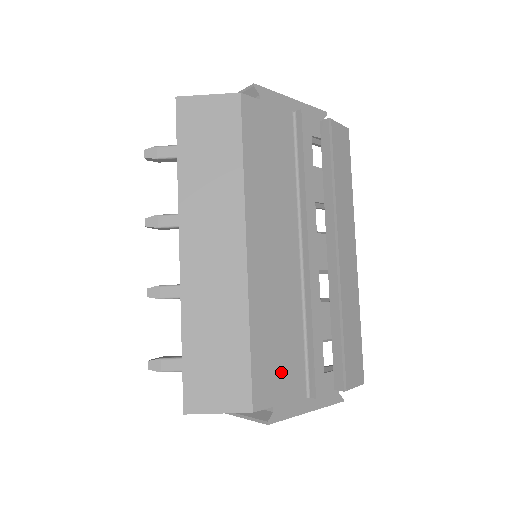
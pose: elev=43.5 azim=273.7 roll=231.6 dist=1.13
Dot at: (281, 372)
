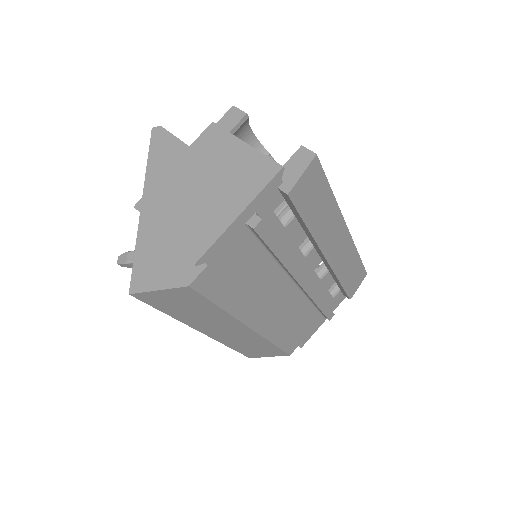
Dot at: (302, 330)
